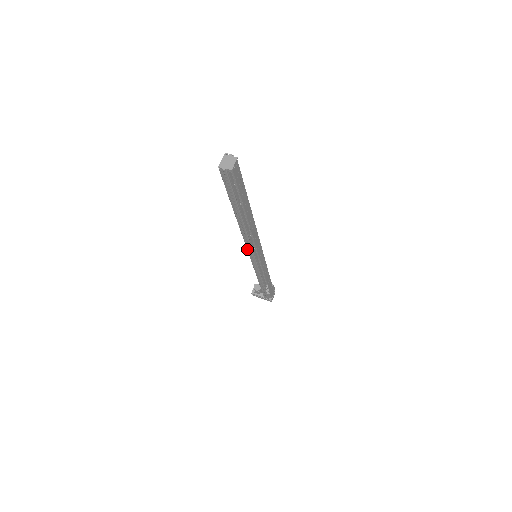
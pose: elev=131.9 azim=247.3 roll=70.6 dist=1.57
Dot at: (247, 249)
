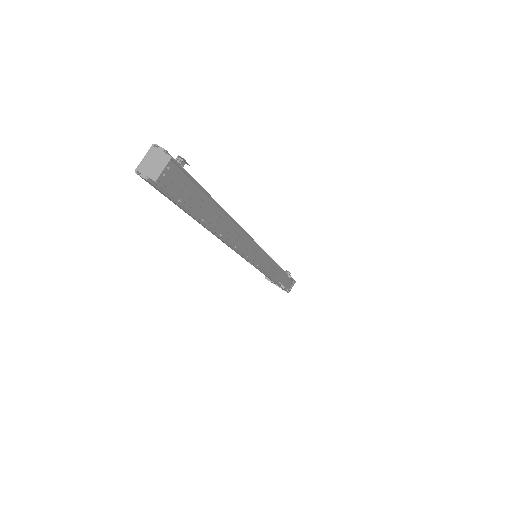
Dot at: (237, 253)
